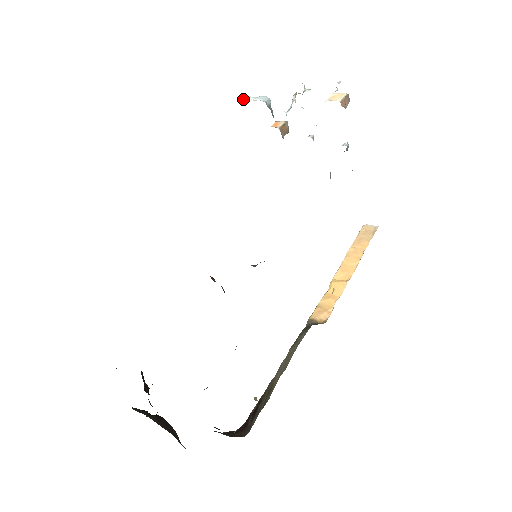
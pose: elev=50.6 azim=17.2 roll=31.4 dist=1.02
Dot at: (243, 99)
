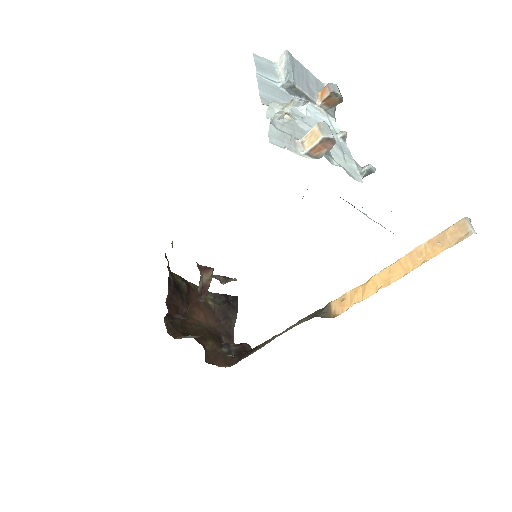
Dot at: (279, 59)
